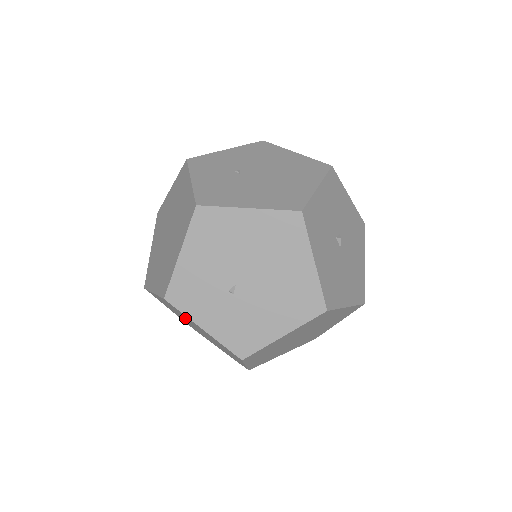
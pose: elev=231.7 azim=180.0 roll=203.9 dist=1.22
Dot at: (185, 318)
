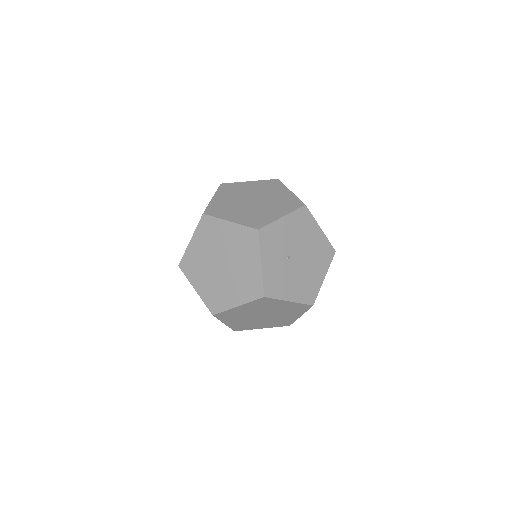
Dot at: (233, 251)
